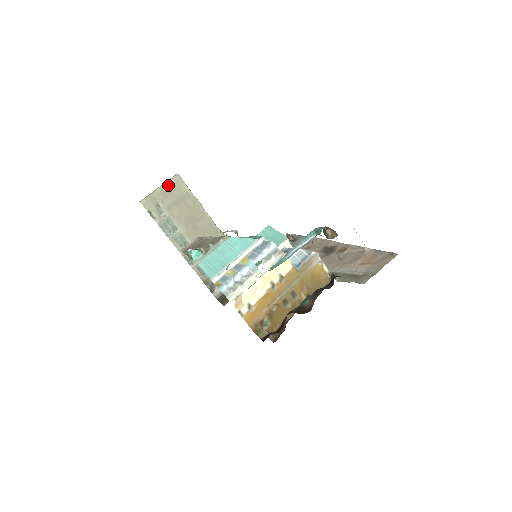
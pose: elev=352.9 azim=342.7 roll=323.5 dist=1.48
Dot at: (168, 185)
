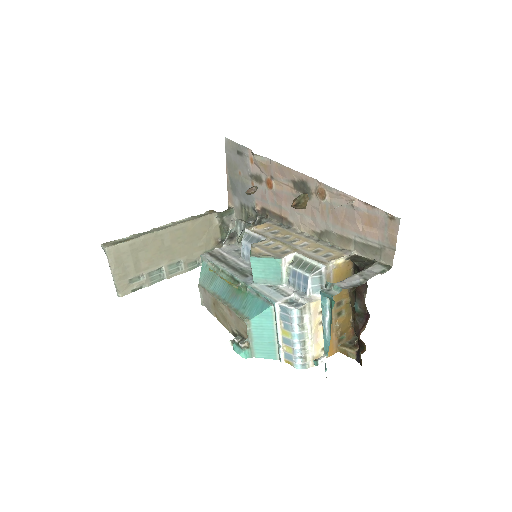
Dot at: (114, 263)
